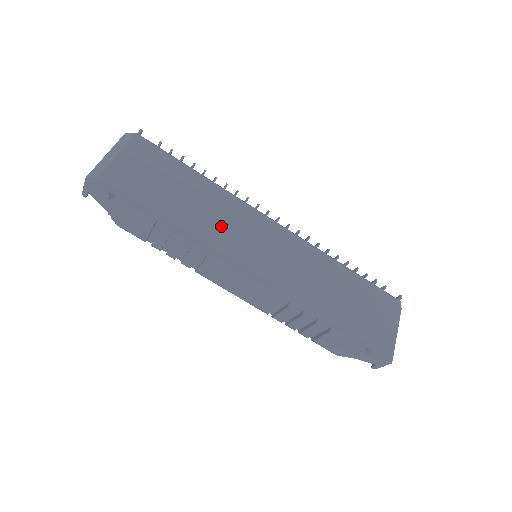
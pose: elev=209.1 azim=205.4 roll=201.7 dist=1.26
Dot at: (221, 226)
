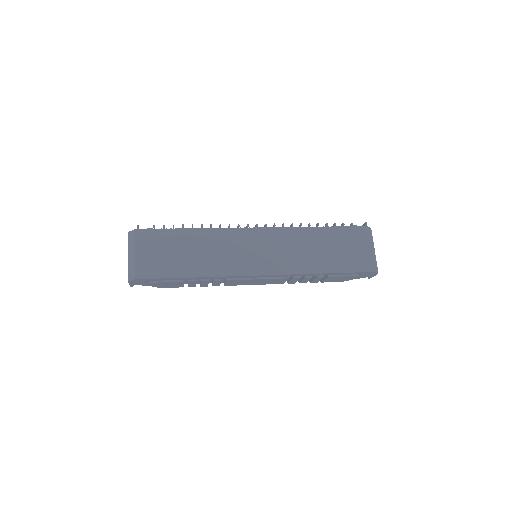
Dot at: (224, 257)
